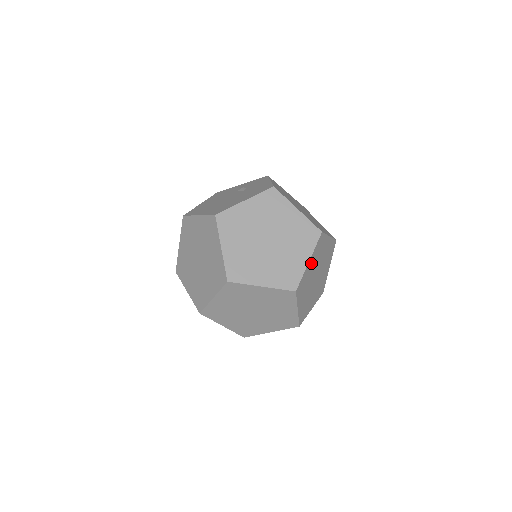
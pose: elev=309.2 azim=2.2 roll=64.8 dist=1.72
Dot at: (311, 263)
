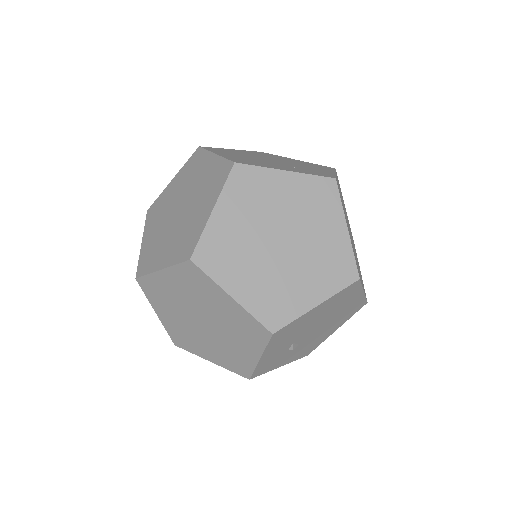
Dot at: (228, 214)
